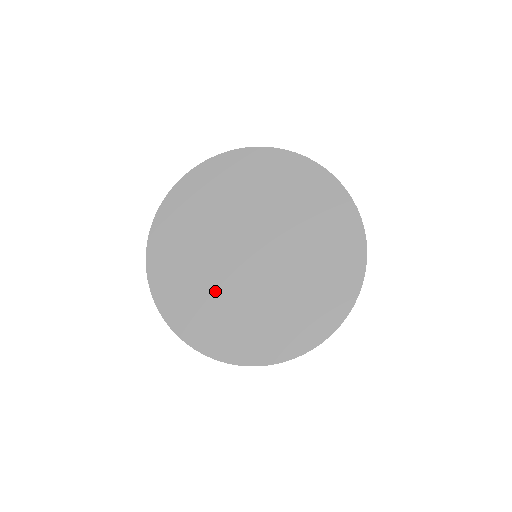
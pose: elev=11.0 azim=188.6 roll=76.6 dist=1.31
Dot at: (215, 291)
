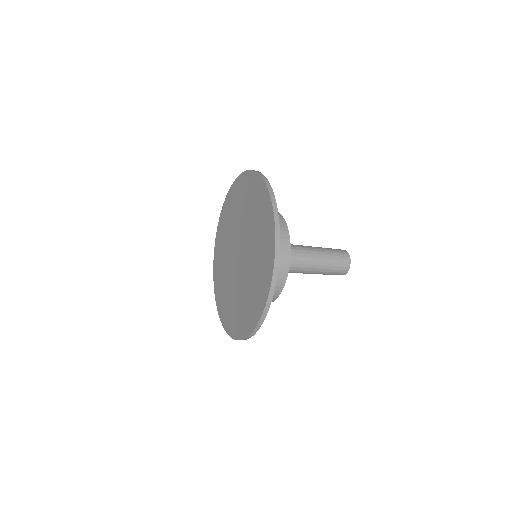
Dot at: (242, 293)
